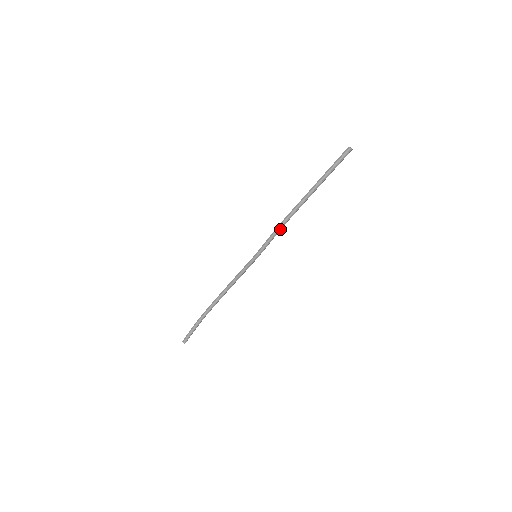
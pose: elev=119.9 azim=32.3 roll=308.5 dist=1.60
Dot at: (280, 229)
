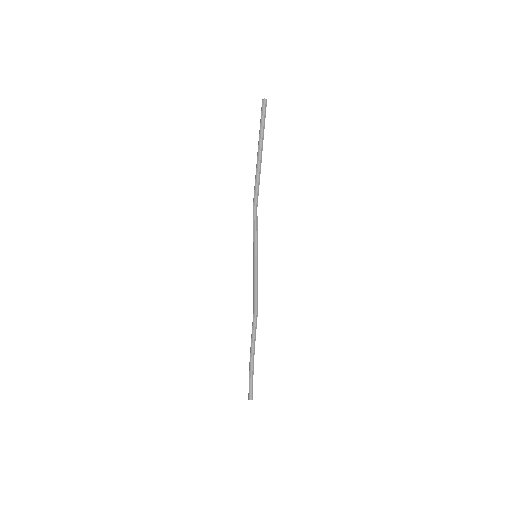
Dot at: (256, 212)
